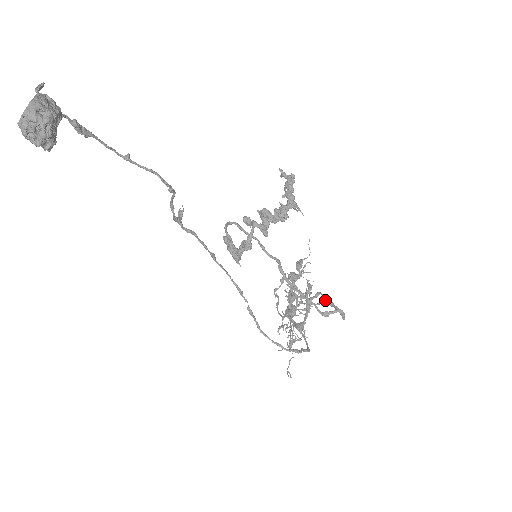
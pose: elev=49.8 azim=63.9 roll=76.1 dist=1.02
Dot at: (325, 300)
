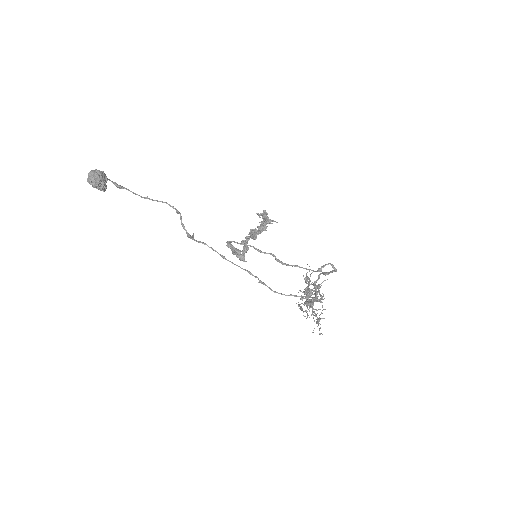
Dot at: (323, 274)
